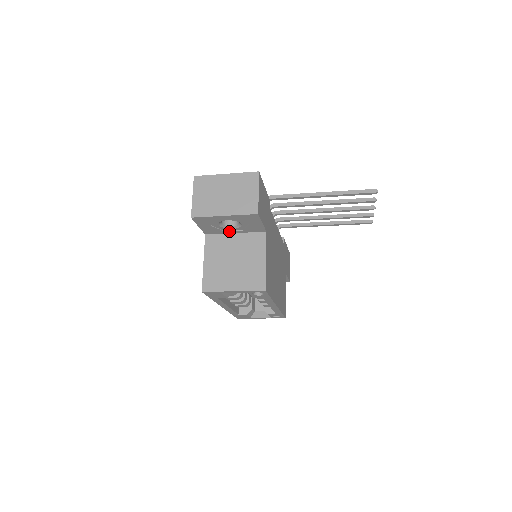
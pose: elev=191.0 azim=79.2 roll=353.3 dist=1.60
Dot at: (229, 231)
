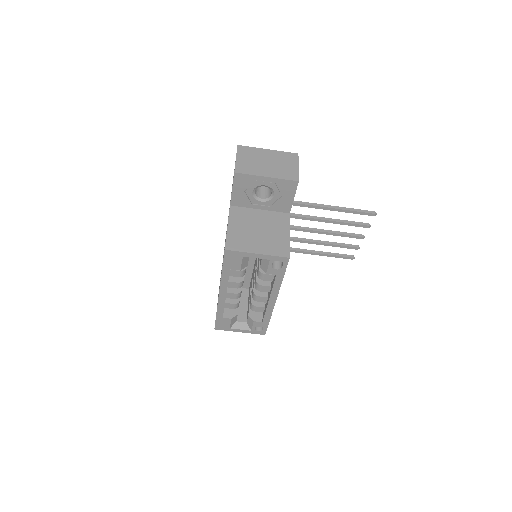
Dot at: (256, 205)
